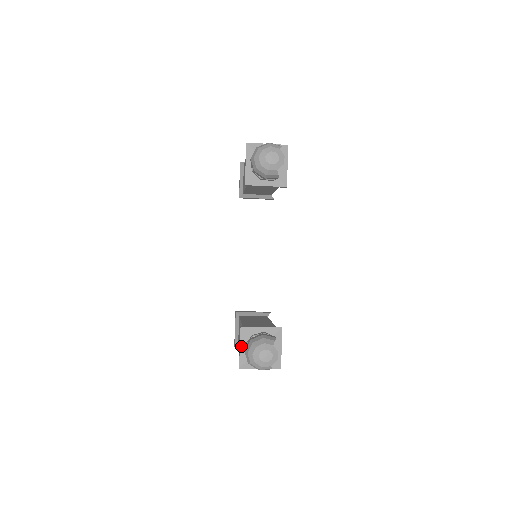
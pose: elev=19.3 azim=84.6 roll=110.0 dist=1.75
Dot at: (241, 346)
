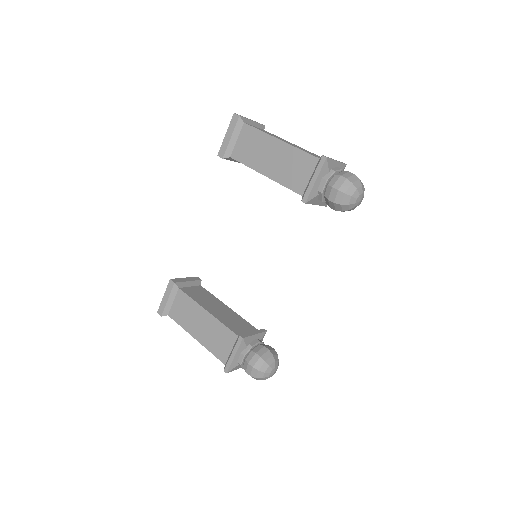
Dot at: (236, 355)
